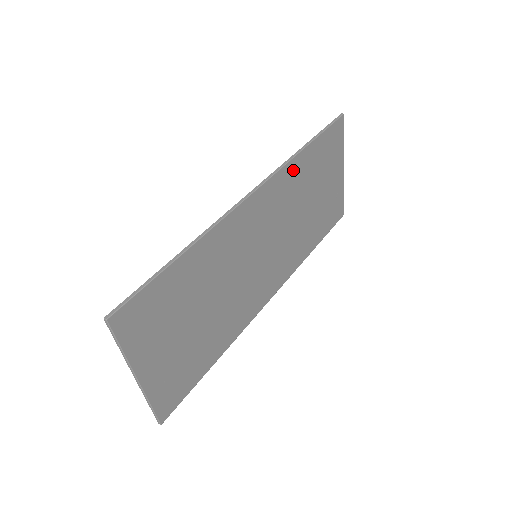
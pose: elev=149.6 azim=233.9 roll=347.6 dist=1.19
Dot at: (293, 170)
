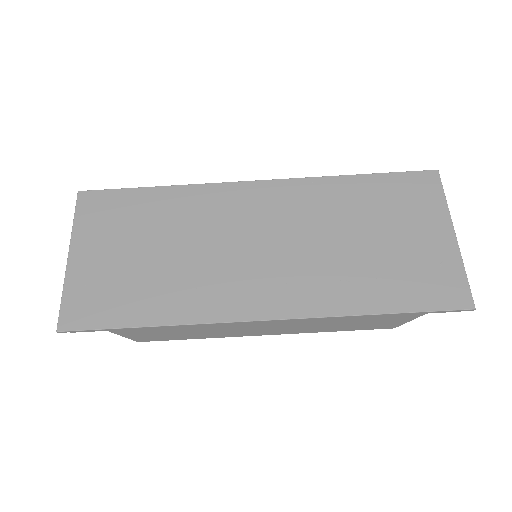
Dot at: (325, 188)
